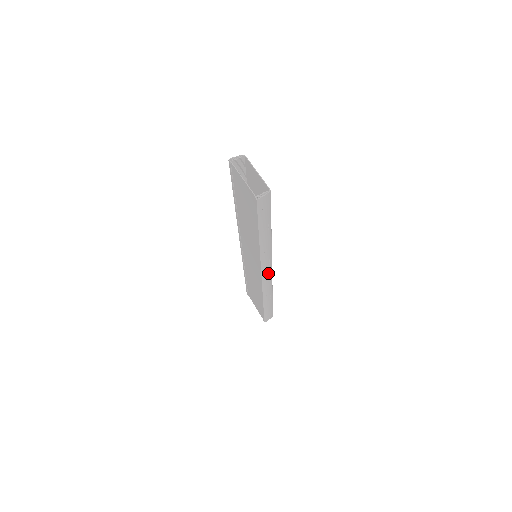
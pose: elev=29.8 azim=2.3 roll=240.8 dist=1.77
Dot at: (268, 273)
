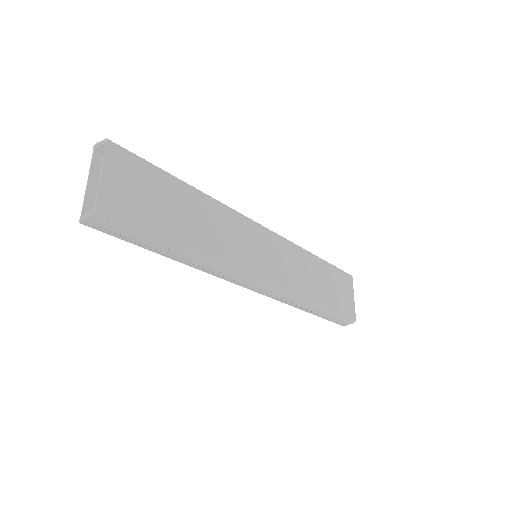
Dot at: (260, 286)
